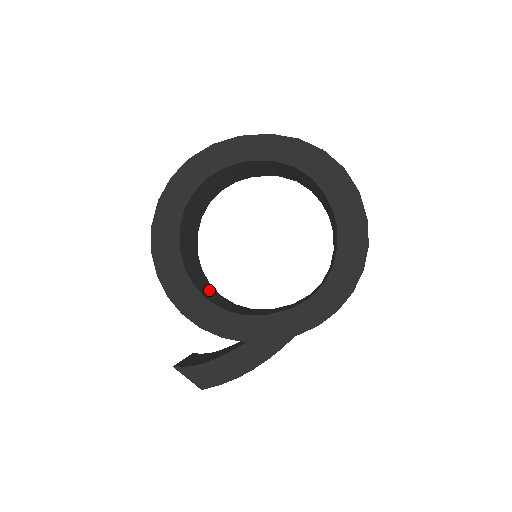
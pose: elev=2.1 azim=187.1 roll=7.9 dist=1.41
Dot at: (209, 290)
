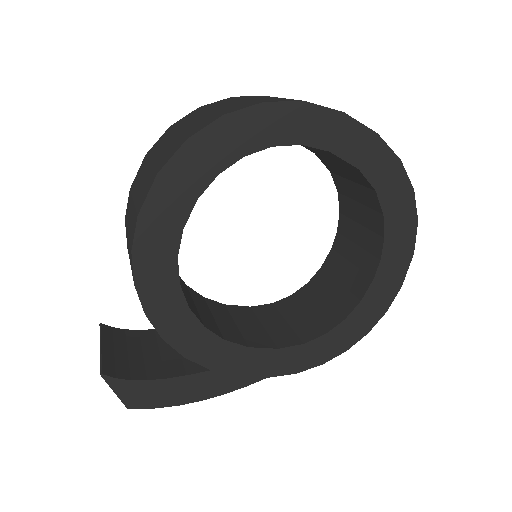
Dot at: occluded
